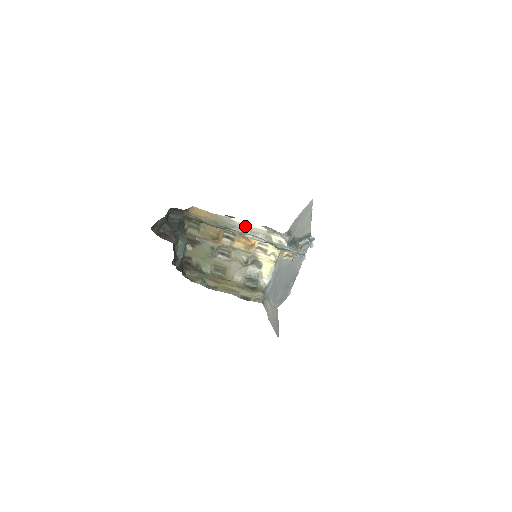
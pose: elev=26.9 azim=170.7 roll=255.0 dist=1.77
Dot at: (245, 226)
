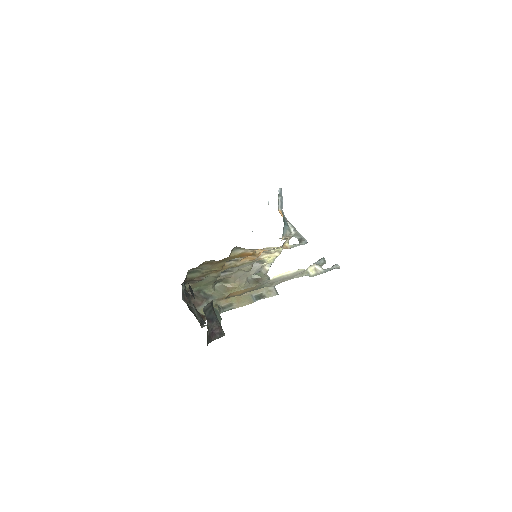
Dot at: (283, 277)
